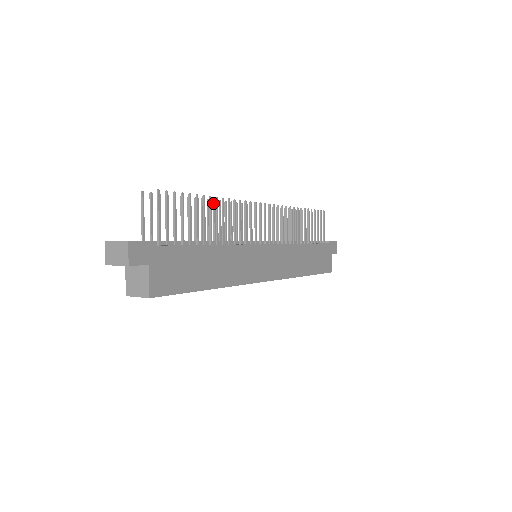
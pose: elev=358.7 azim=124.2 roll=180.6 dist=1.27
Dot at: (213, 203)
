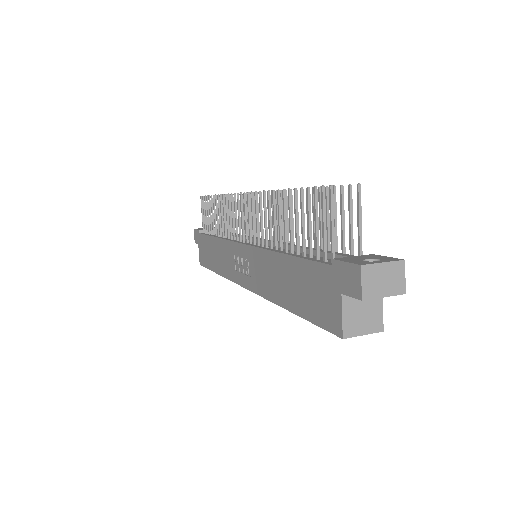
Dot at: (269, 195)
